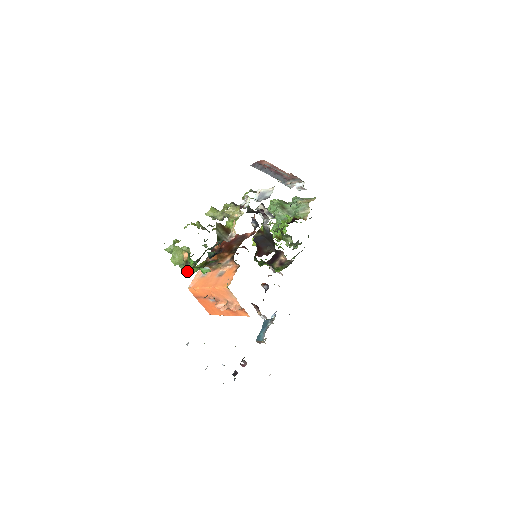
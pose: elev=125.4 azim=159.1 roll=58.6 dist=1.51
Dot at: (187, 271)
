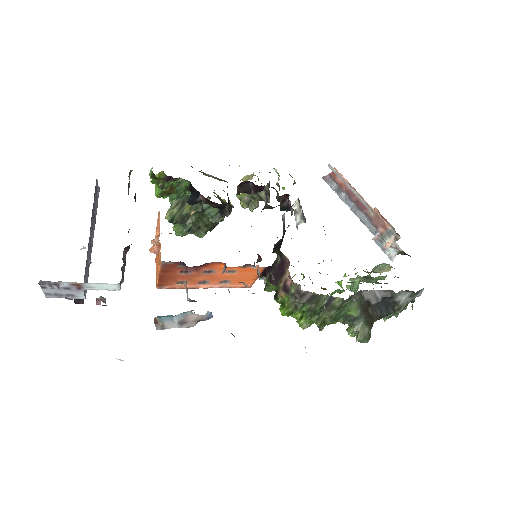
Dot at: (166, 217)
